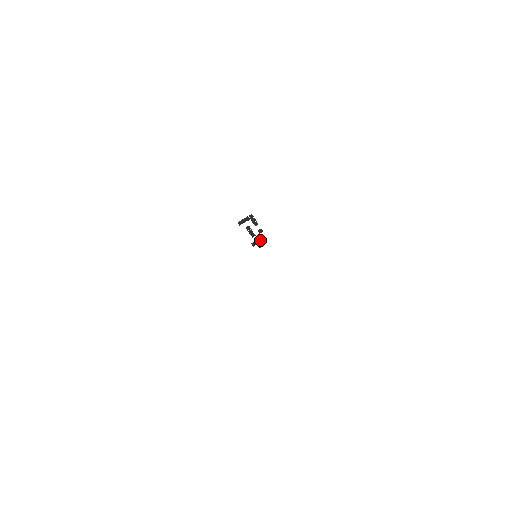
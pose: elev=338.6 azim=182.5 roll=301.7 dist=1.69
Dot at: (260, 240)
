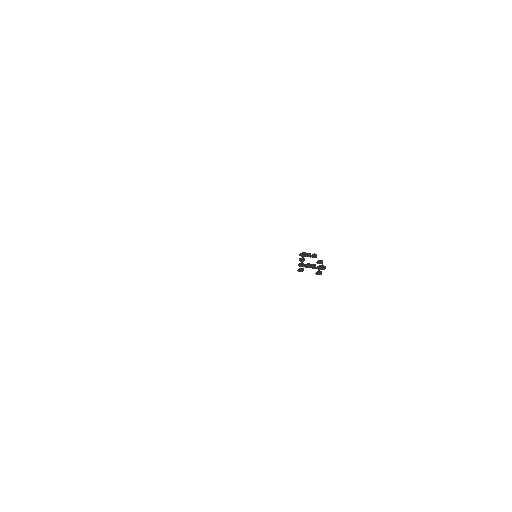
Dot at: (317, 262)
